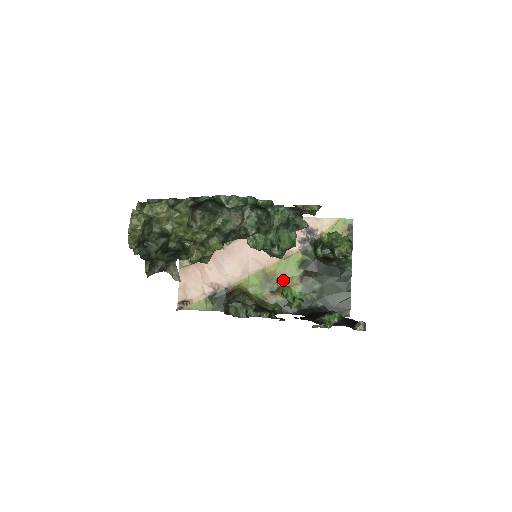
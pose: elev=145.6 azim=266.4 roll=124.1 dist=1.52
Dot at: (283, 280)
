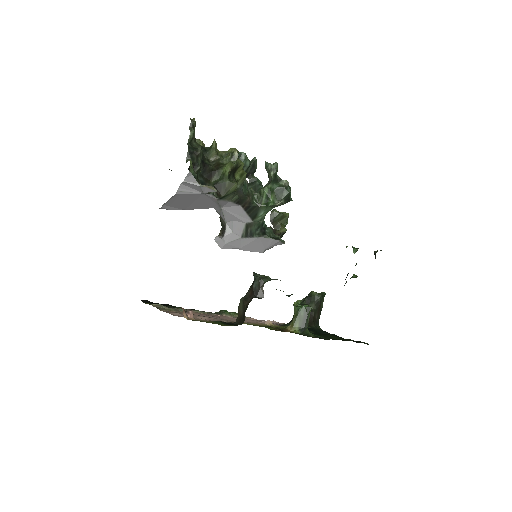
Dot at: occluded
